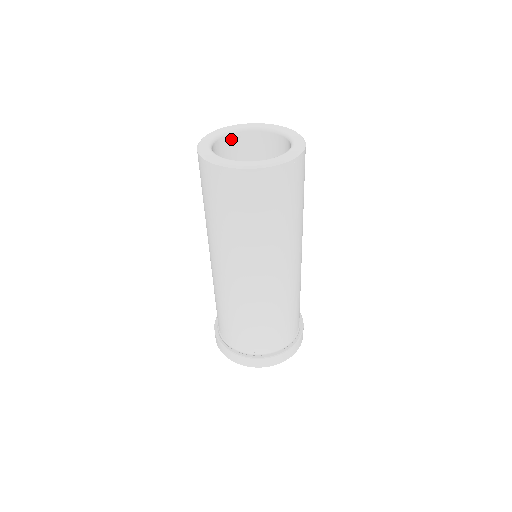
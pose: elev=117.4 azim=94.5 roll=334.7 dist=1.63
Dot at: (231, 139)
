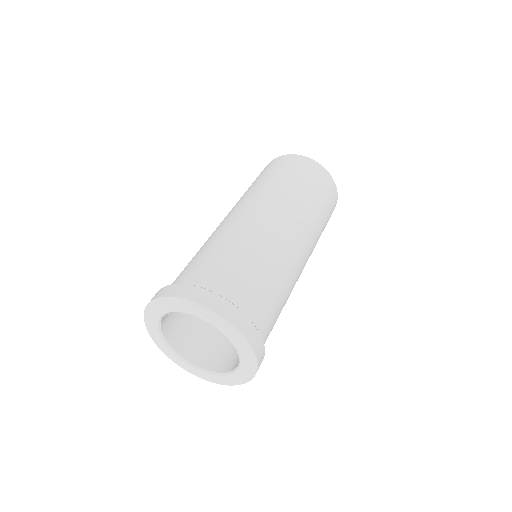
Dot at: occluded
